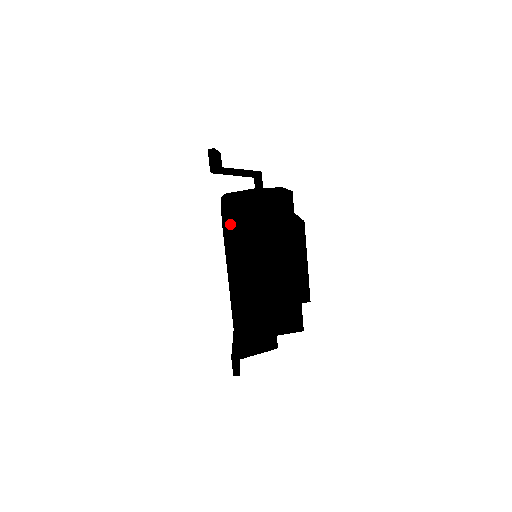
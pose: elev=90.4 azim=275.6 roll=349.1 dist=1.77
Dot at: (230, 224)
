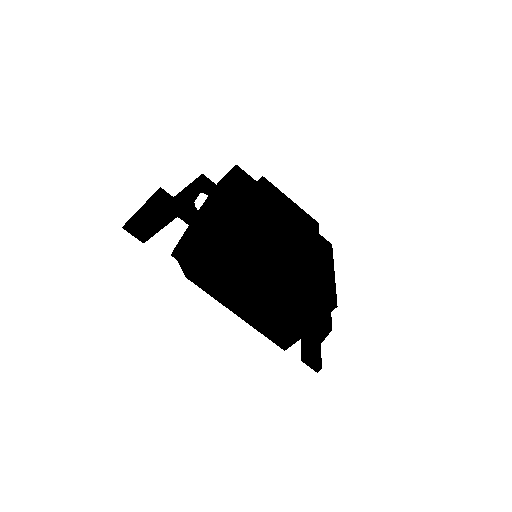
Dot at: (193, 274)
